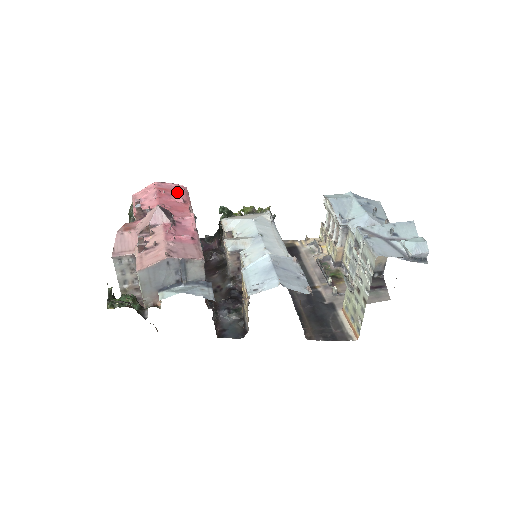
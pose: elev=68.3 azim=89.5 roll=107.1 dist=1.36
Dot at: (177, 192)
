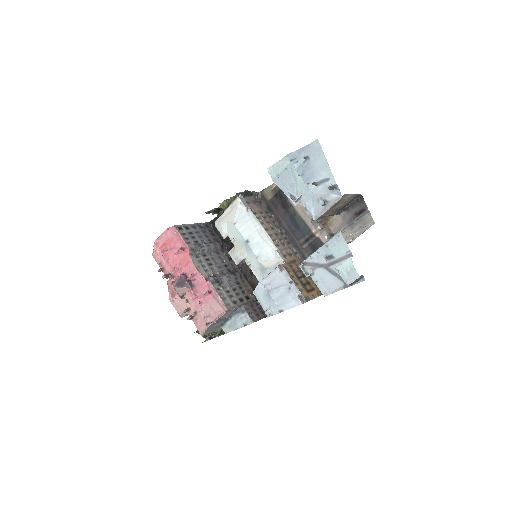
Dot at: (173, 240)
